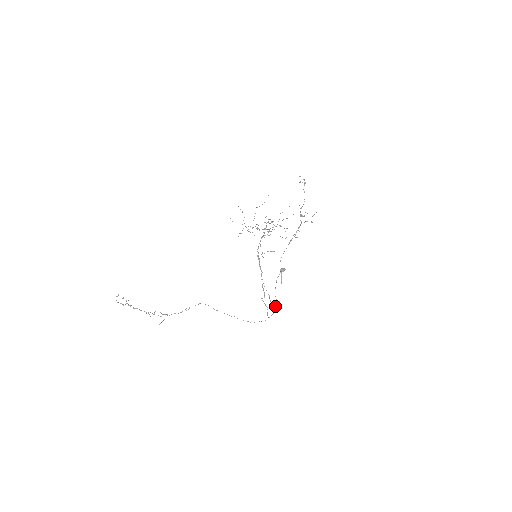
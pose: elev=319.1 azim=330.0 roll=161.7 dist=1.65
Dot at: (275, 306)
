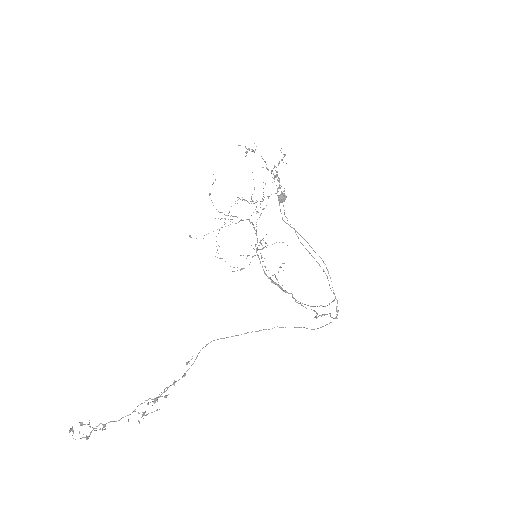
Dot at: occluded
